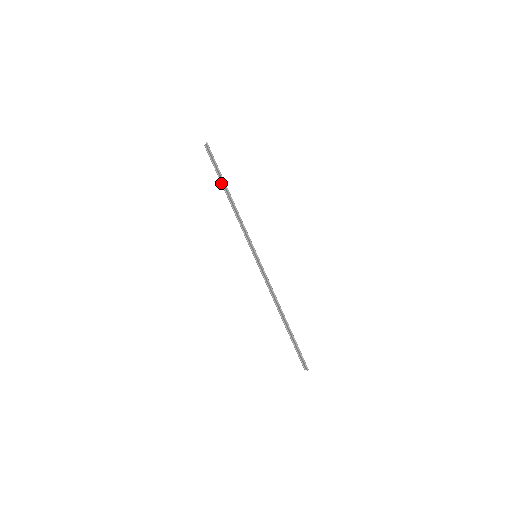
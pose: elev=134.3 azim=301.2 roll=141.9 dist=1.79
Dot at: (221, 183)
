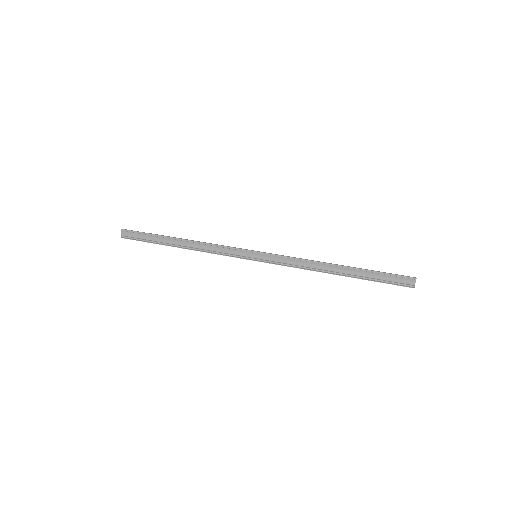
Dot at: (164, 244)
